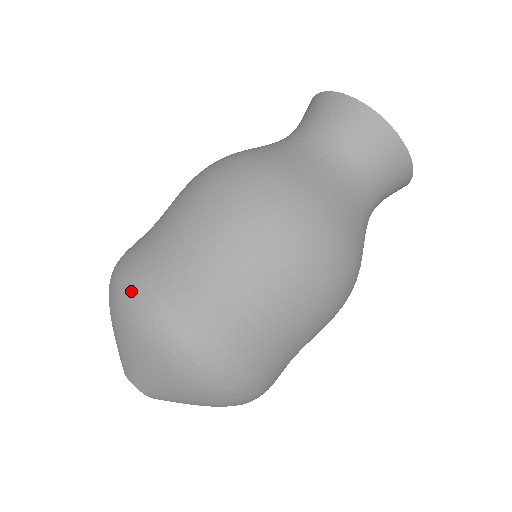
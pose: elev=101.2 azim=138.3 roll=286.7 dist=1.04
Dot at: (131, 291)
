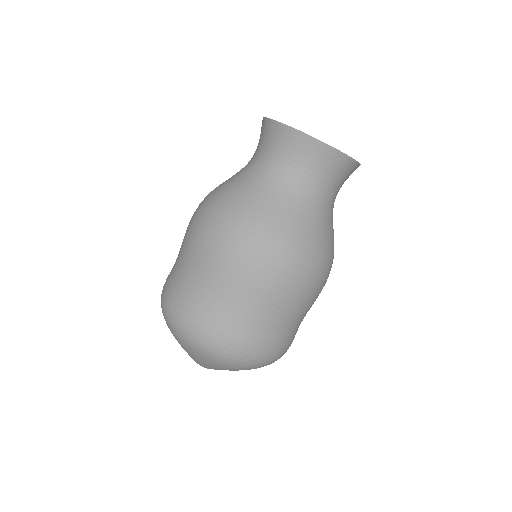
Dot at: (162, 304)
